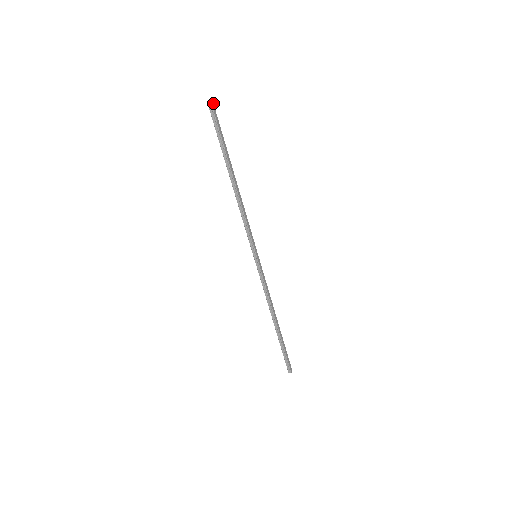
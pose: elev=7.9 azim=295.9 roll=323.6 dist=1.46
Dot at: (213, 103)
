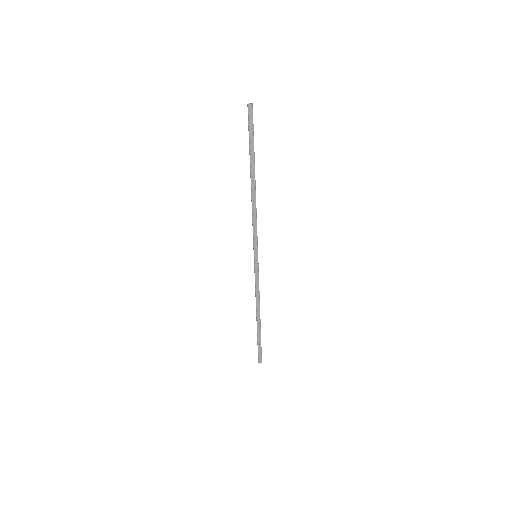
Dot at: (252, 106)
